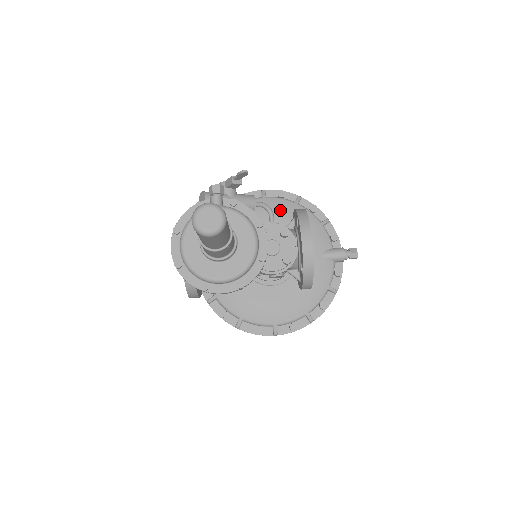
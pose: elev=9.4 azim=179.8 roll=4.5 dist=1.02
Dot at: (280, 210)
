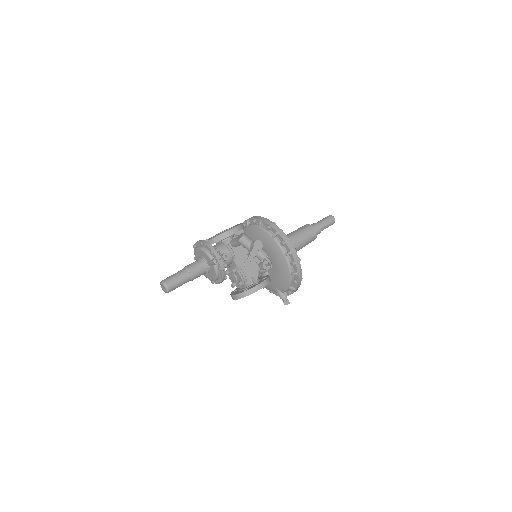
Dot at: (281, 266)
